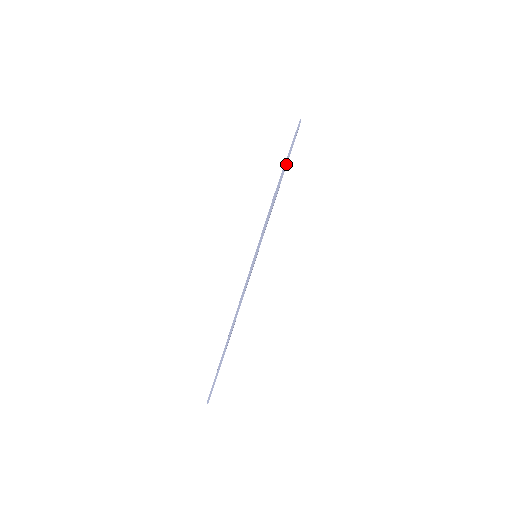
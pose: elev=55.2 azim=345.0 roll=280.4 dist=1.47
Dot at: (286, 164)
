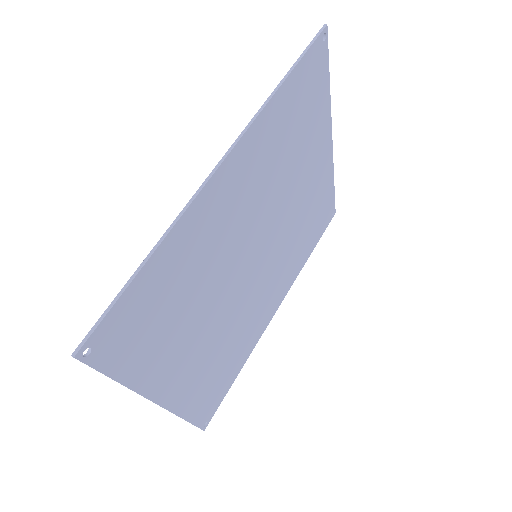
Dot at: (330, 106)
